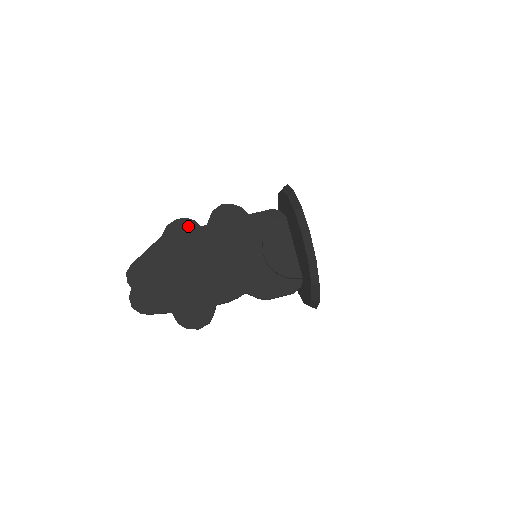
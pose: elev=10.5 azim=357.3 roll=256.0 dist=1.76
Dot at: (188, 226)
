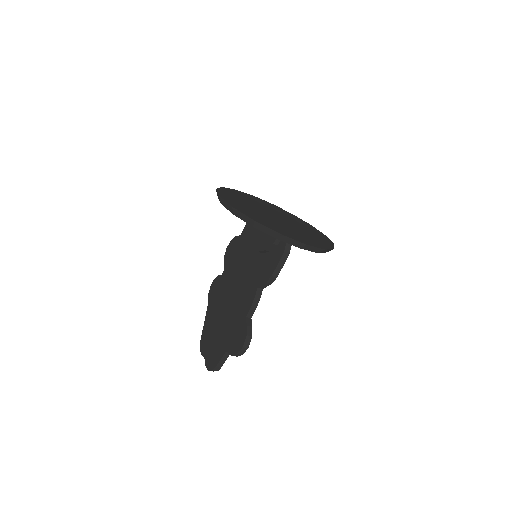
Dot at: (216, 283)
